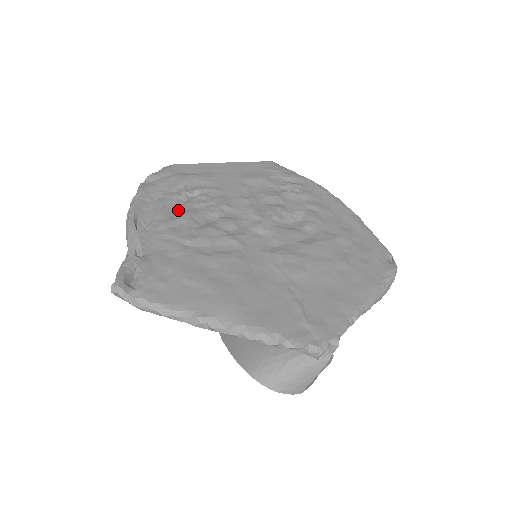
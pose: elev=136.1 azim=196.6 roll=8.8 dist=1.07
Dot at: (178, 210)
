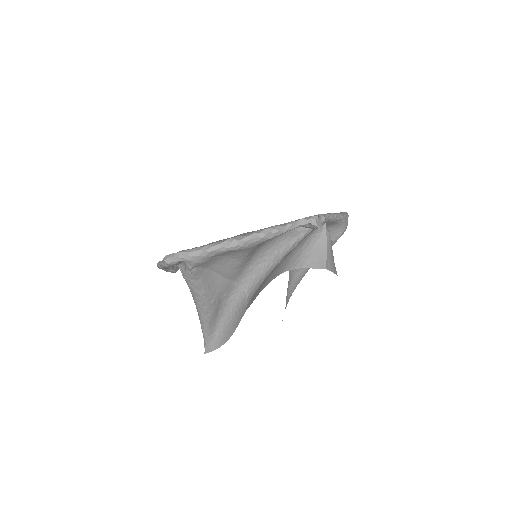
Dot at: occluded
